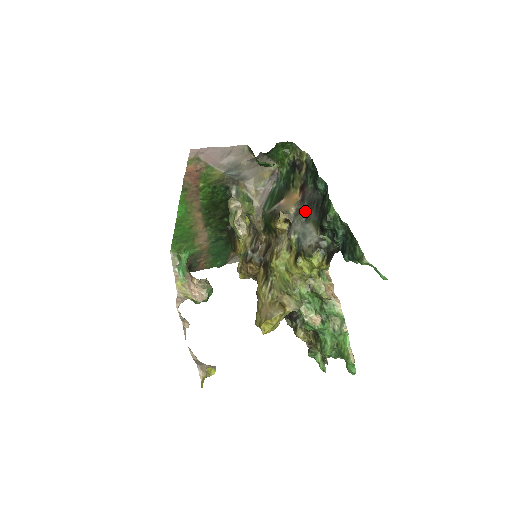
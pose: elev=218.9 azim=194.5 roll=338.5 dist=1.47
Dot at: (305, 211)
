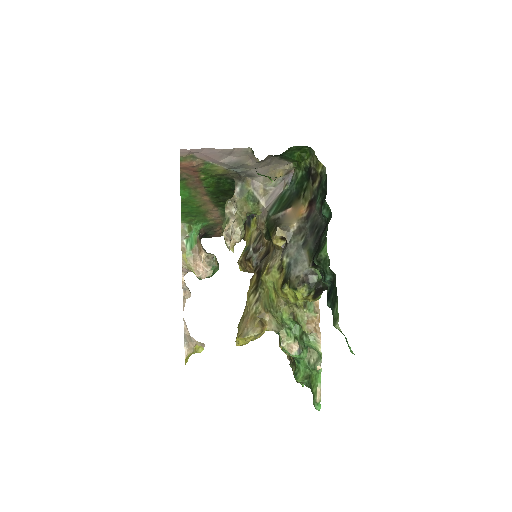
Dot at: (305, 233)
